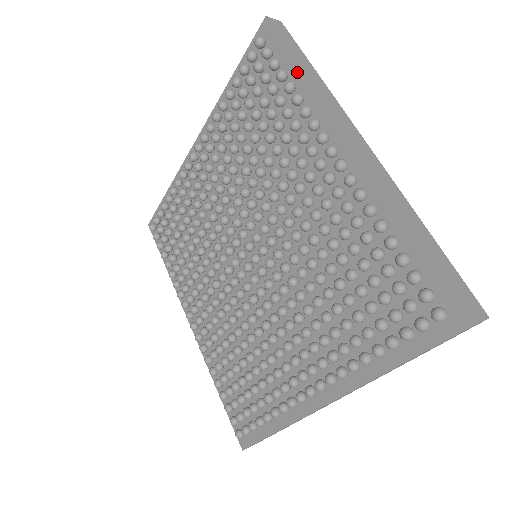
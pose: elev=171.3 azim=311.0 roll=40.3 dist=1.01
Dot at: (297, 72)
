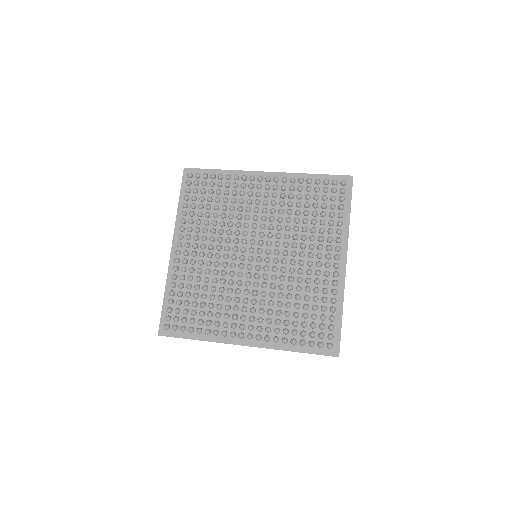
Dot at: (347, 213)
